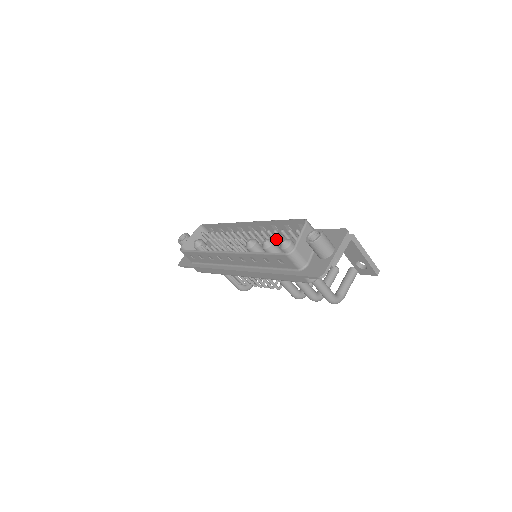
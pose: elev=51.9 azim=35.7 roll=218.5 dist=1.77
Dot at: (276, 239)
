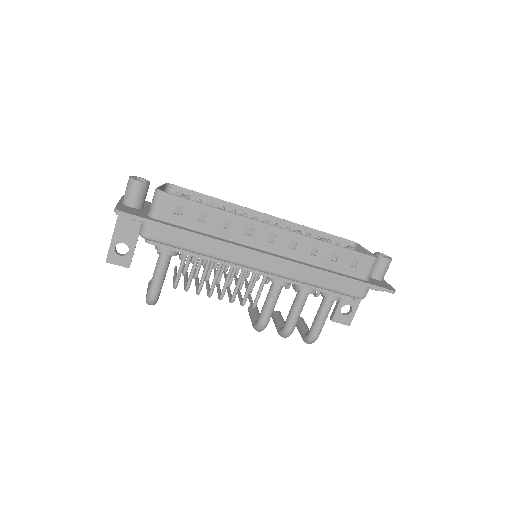
Dot at: occluded
